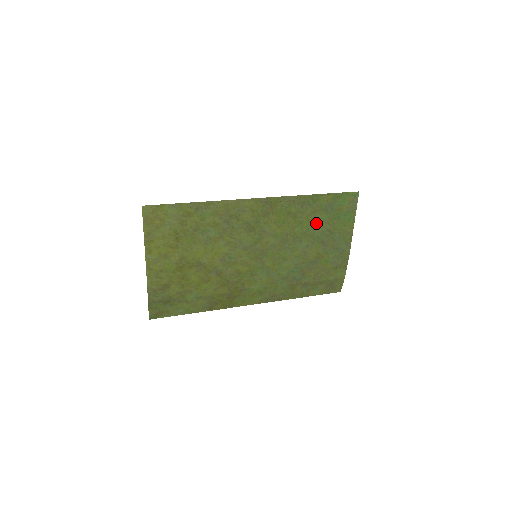
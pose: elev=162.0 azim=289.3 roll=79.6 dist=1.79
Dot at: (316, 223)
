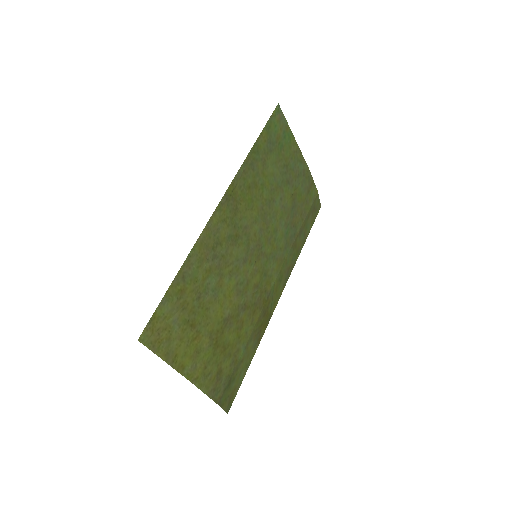
Dot at: (272, 171)
